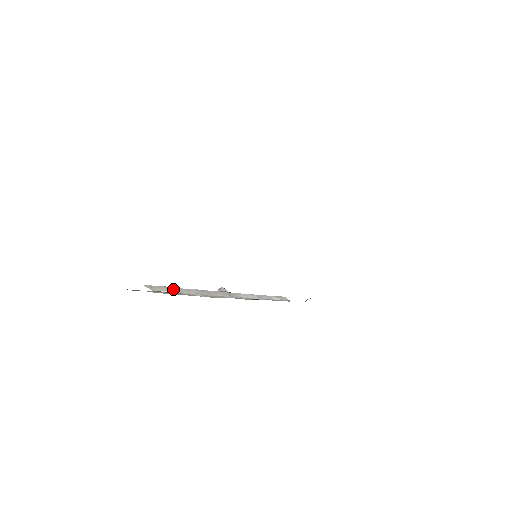
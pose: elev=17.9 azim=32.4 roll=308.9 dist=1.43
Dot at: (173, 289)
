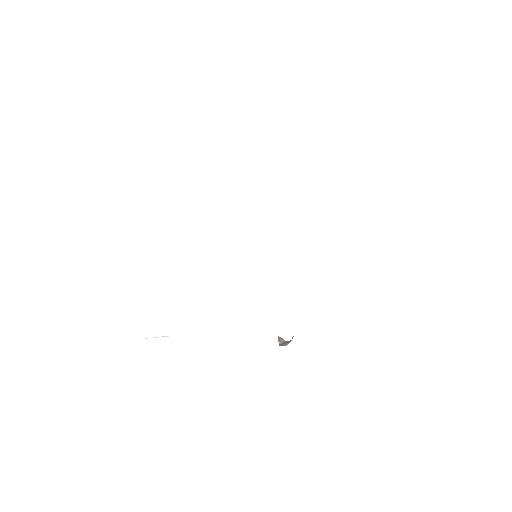
Dot at: occluded
